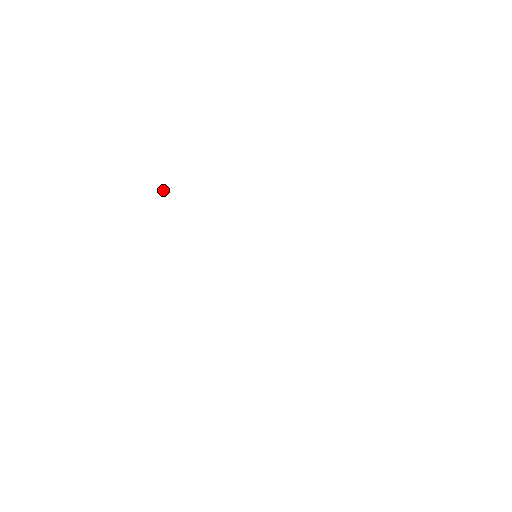
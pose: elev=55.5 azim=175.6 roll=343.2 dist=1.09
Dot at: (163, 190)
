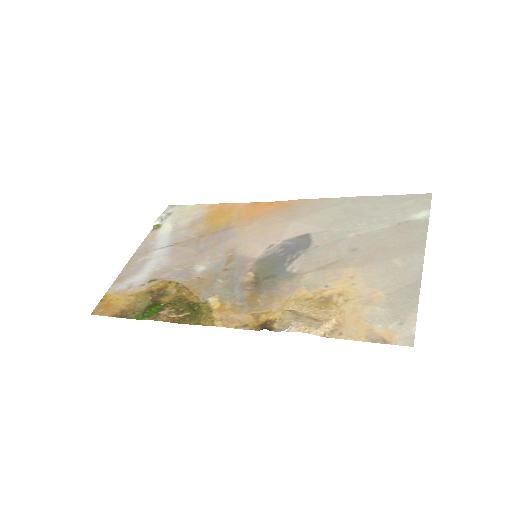
Dot at: occluded
